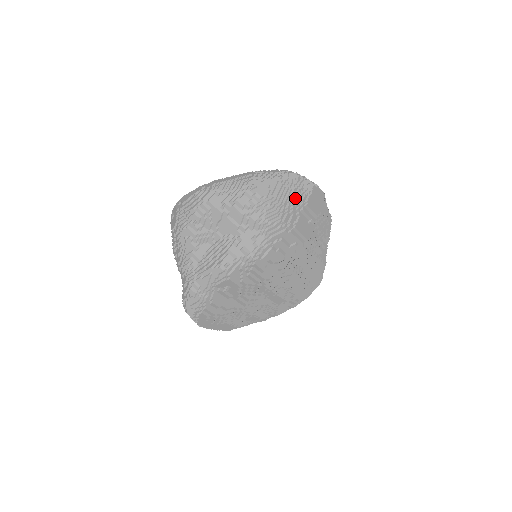
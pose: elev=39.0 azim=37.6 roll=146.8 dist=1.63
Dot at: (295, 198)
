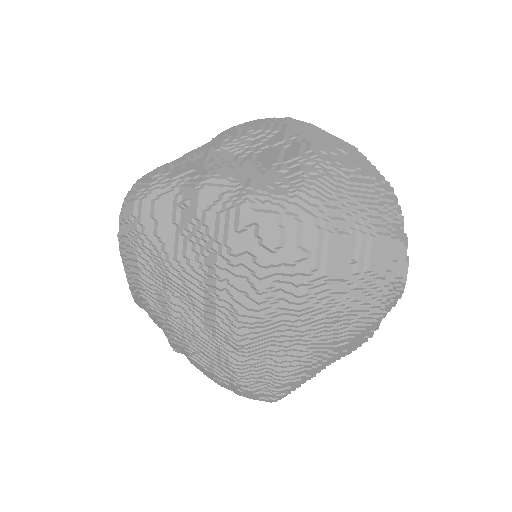
Dot at: (370, 212)
